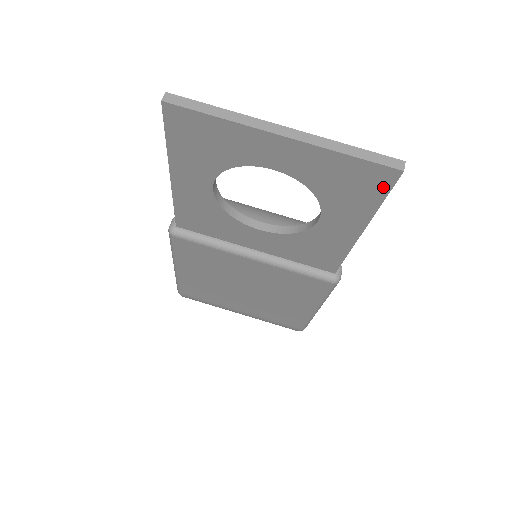
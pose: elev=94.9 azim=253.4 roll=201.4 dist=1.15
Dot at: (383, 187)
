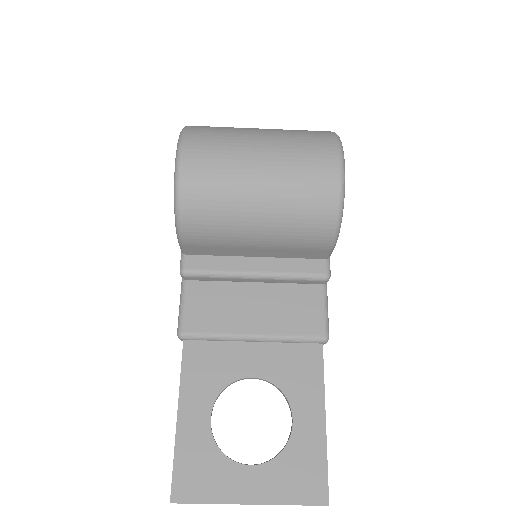
Dot at: (321, 482)
